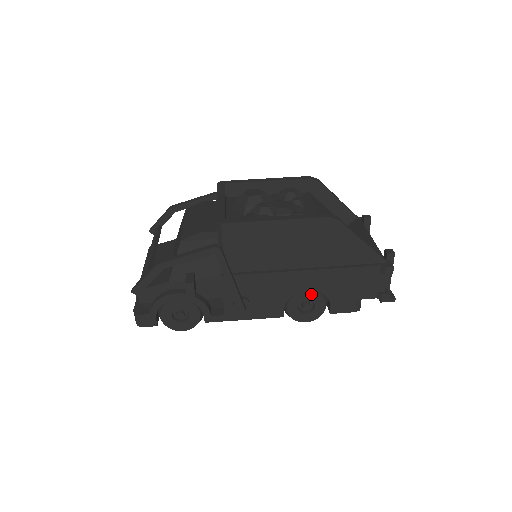
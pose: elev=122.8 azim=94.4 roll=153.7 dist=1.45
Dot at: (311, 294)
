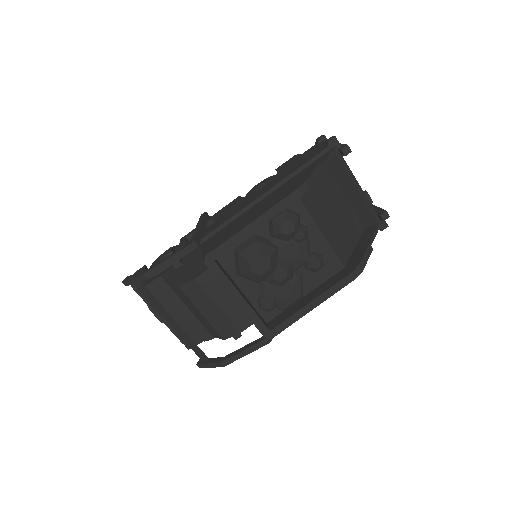
Dot at: occluded
